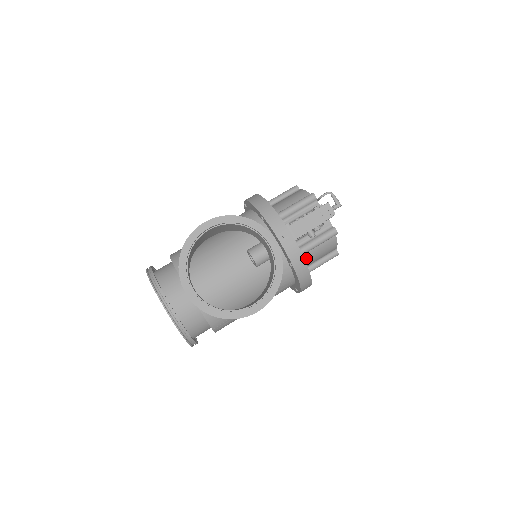
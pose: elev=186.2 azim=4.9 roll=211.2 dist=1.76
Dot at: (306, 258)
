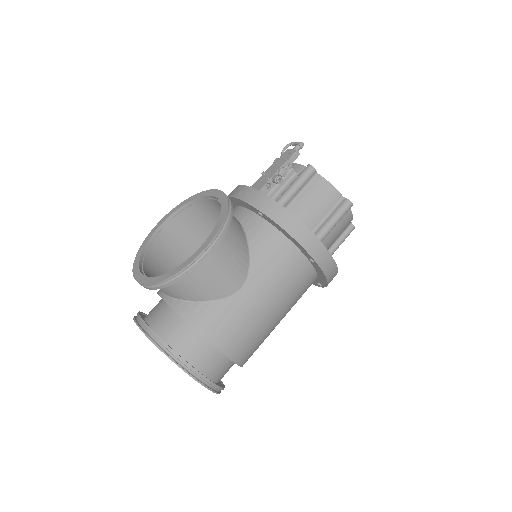
Dot at: (296, 214)
